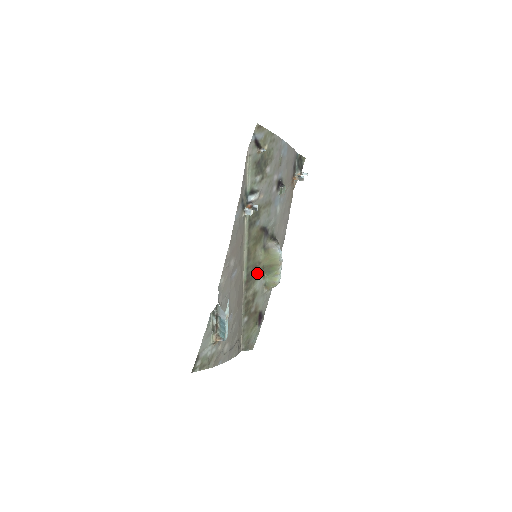
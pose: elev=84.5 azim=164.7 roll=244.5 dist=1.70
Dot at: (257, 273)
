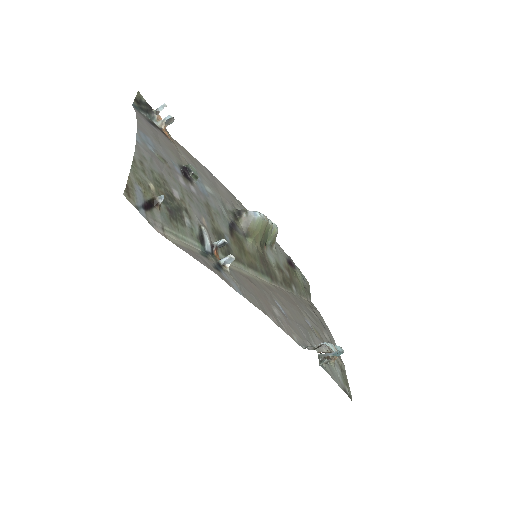
Dot at: (263, 256)
